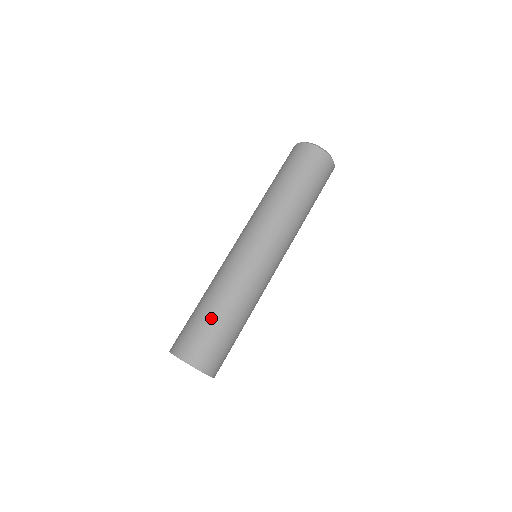
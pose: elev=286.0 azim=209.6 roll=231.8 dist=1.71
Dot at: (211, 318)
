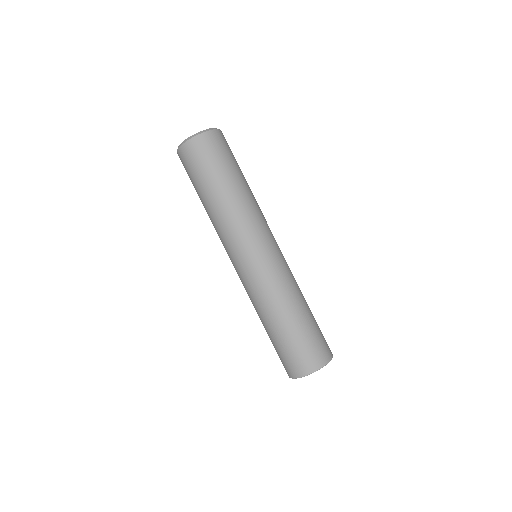
Dot at: (272, 338)
